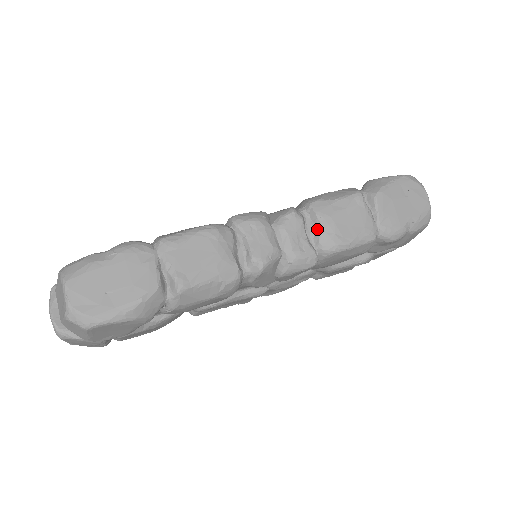
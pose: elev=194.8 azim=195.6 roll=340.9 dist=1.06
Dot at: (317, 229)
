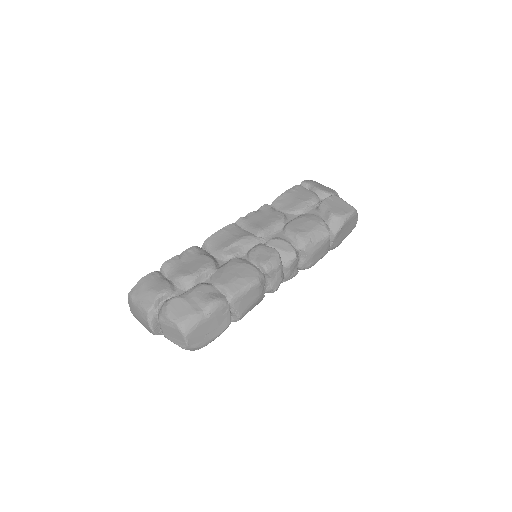
Dot at: (303, 260)
